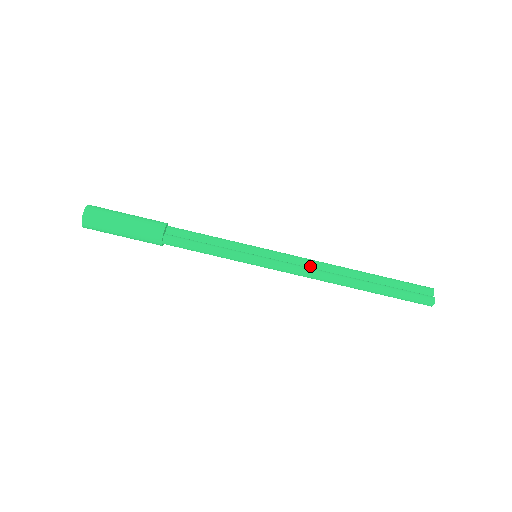
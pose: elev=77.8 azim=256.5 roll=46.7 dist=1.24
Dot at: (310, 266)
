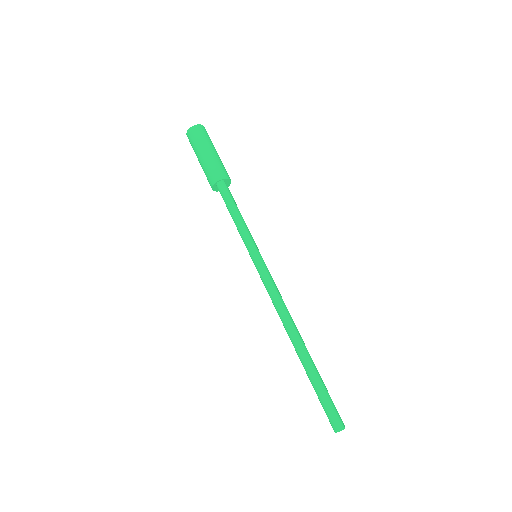
Dot at: occluded
